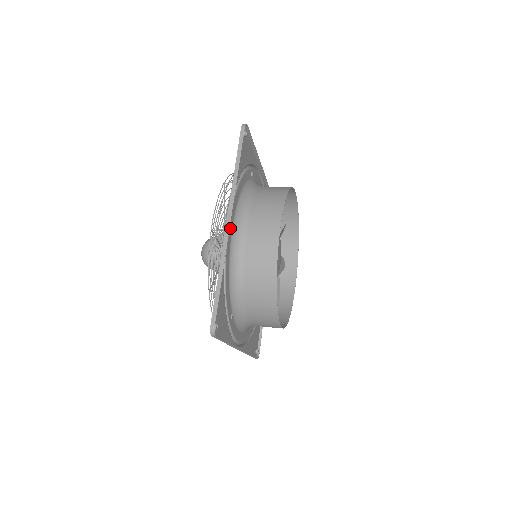
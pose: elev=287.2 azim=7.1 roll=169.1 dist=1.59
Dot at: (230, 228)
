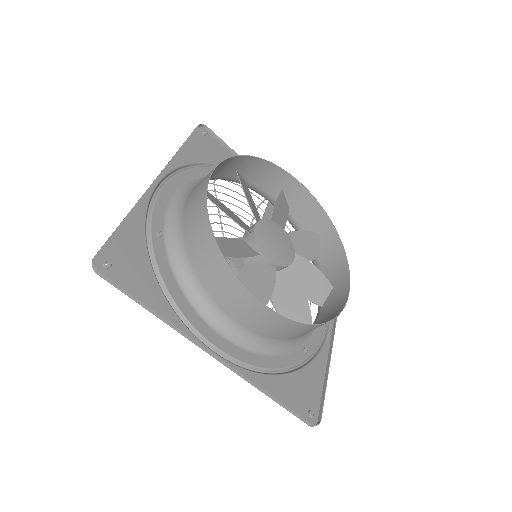
Dot at: (222, 345)
